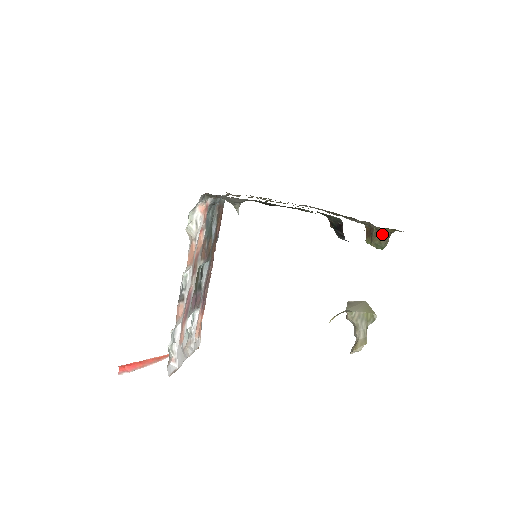
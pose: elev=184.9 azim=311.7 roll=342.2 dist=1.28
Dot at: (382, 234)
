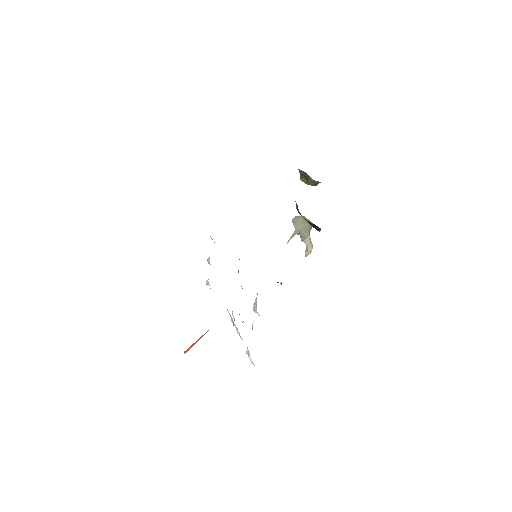
Dot at: occluded
